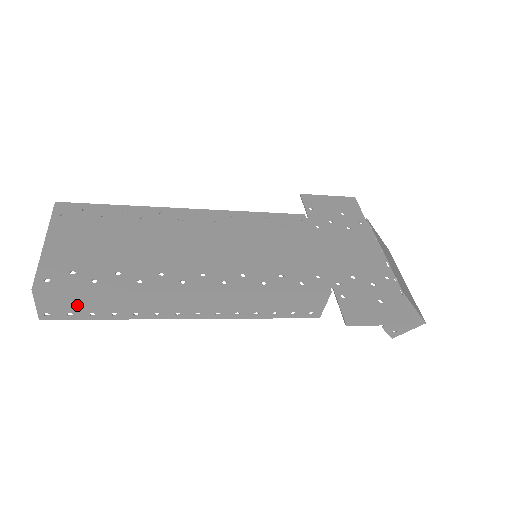
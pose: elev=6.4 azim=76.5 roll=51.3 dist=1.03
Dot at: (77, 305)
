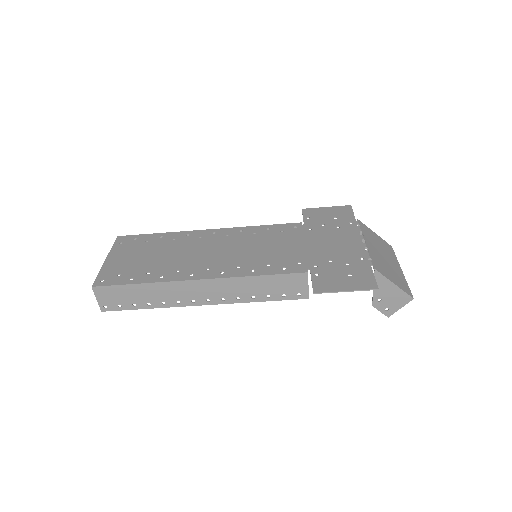
Dot at: (122, 298)
